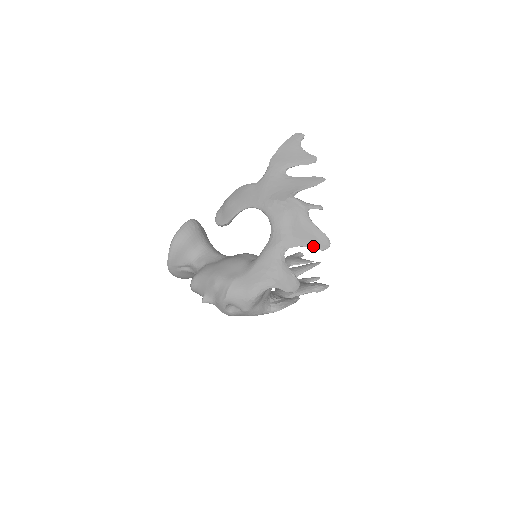
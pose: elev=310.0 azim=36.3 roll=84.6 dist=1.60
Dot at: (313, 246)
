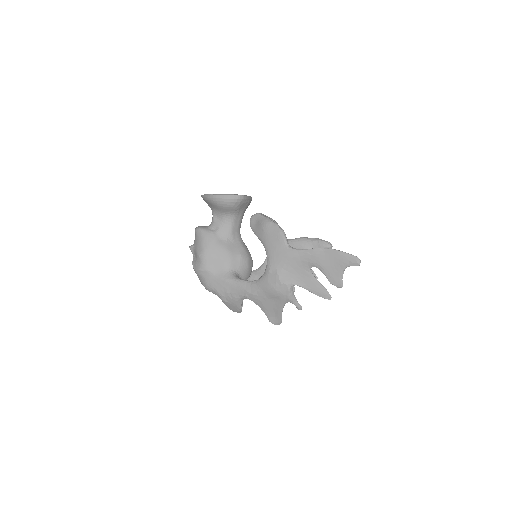
Dot at: (267, 315)
